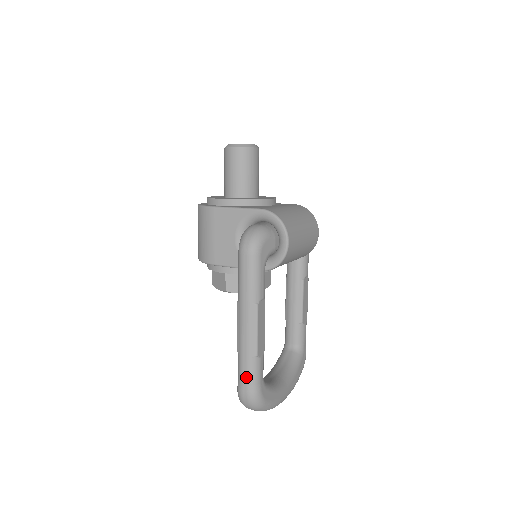
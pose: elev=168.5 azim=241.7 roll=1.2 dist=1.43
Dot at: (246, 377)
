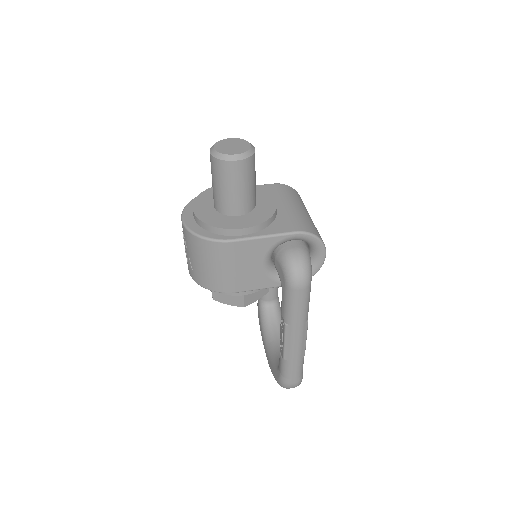
Dot at: (296, 374)
